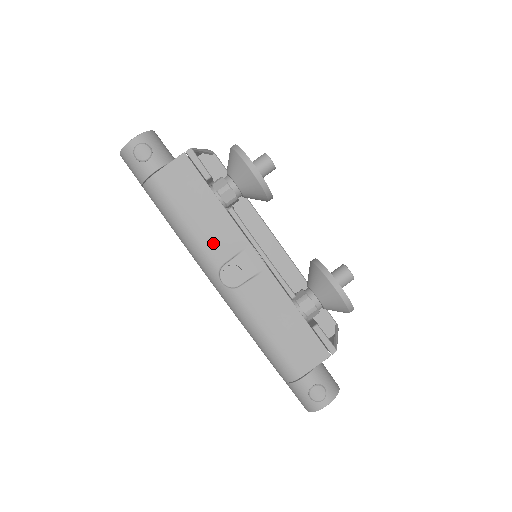
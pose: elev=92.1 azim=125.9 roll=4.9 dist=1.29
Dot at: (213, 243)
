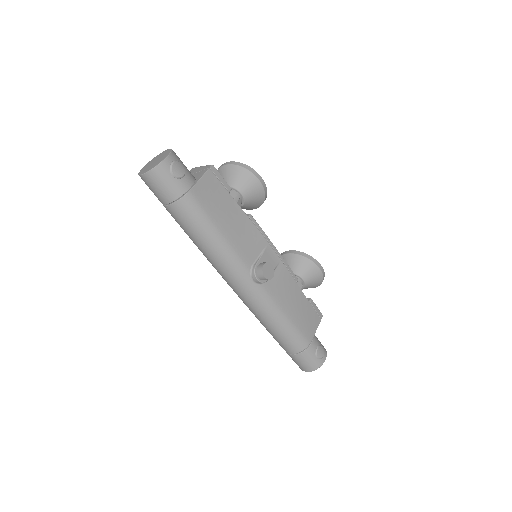
Dot at: (244, 247)
